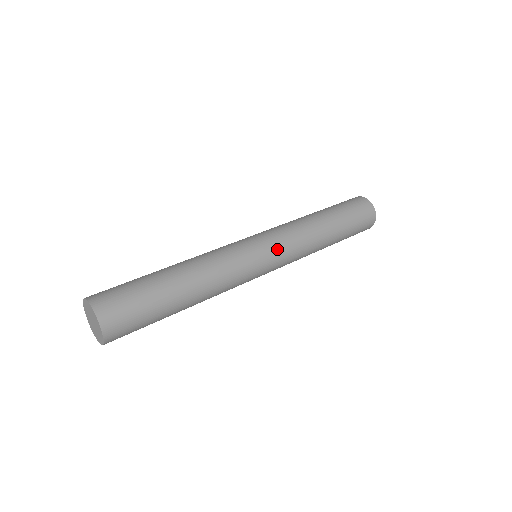
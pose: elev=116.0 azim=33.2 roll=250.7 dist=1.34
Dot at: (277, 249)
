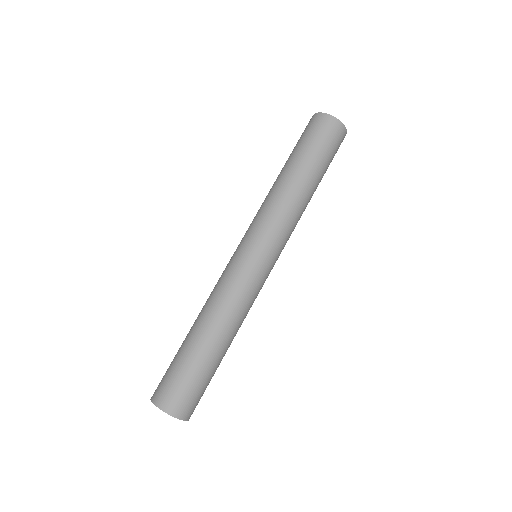
Dot at: (277, 250)
